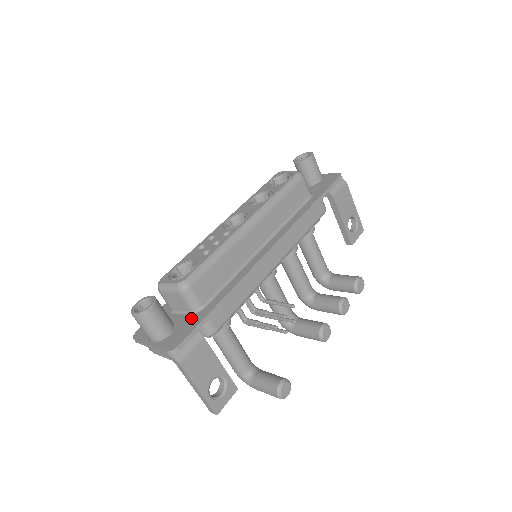
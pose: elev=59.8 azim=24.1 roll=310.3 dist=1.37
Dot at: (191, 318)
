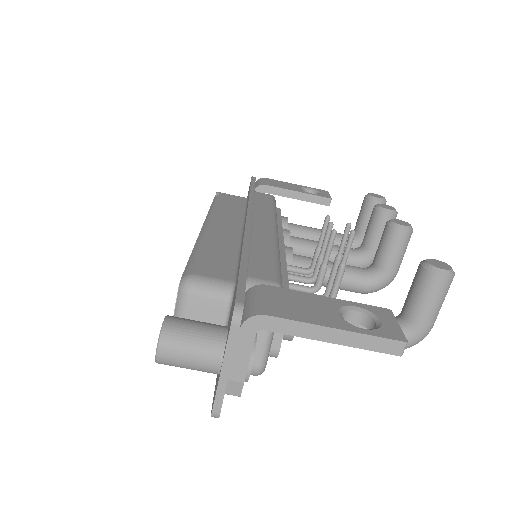
Dot at: (233, 298)
